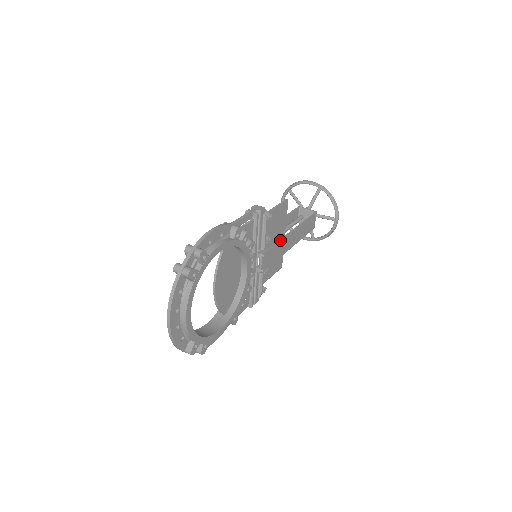
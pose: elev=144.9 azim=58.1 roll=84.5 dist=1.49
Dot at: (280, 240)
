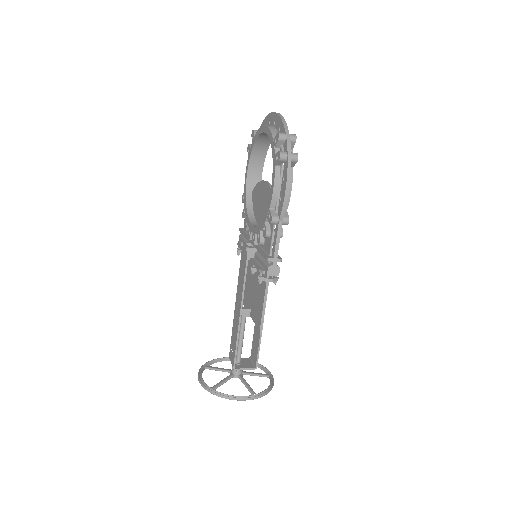
Dot at: occluded
